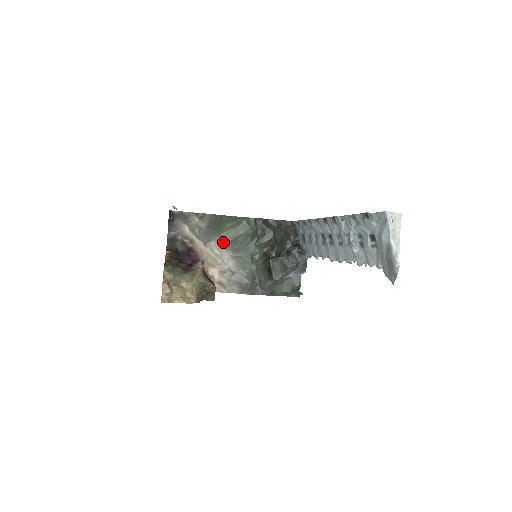
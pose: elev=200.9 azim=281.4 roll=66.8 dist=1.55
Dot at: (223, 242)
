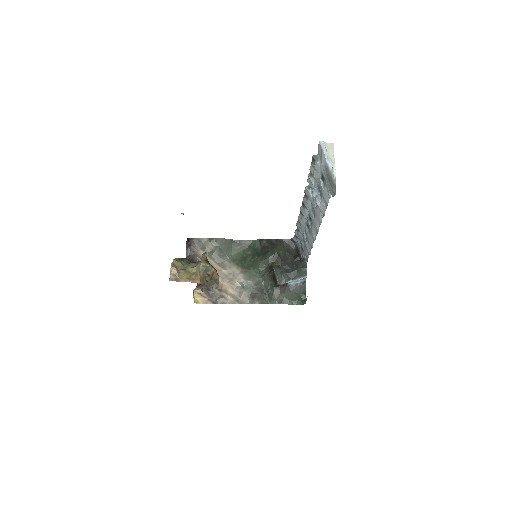
Dot at: (234, 262)
